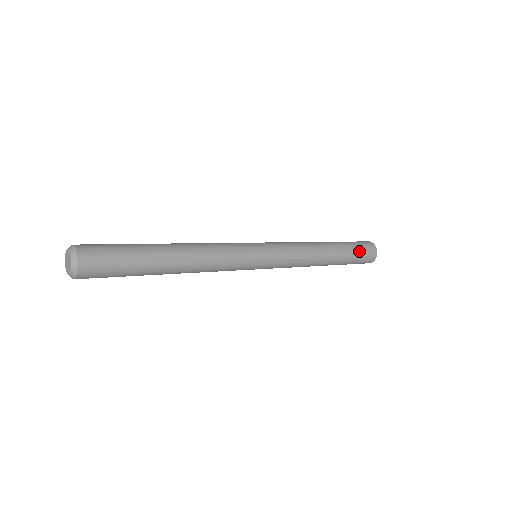
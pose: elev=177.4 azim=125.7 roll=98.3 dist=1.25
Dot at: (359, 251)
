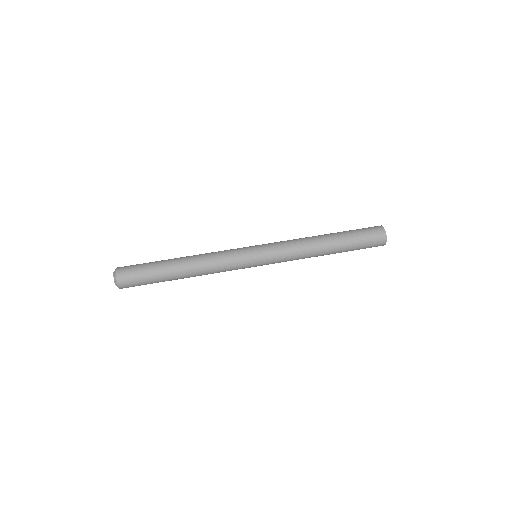
Dot at: (363, 245)
